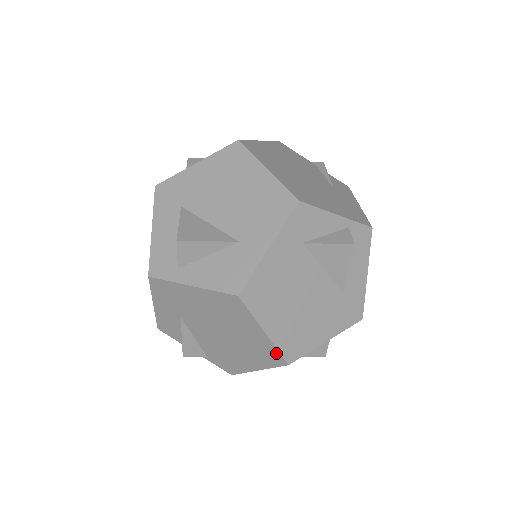
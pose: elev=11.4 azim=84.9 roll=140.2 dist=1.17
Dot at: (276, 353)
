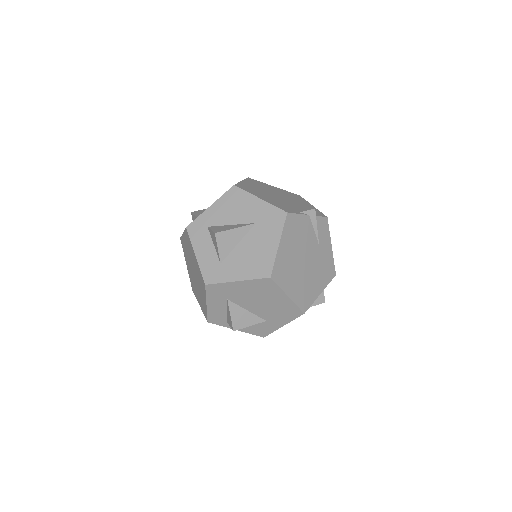
Dot at: occluded
